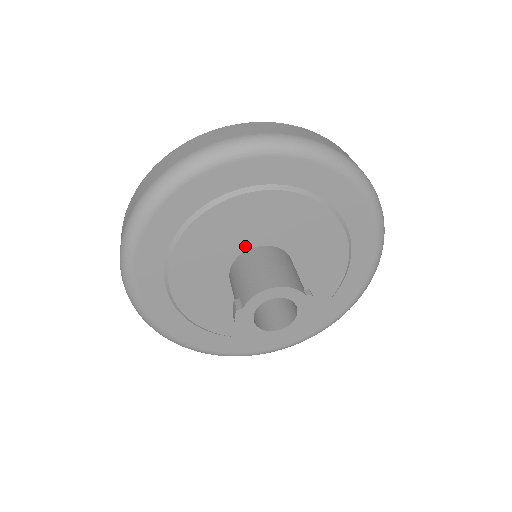
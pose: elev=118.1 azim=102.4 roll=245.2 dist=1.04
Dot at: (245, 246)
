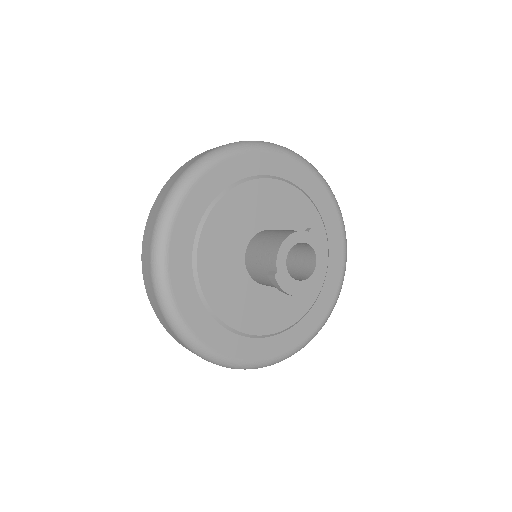
Dot at: (243, 245)
